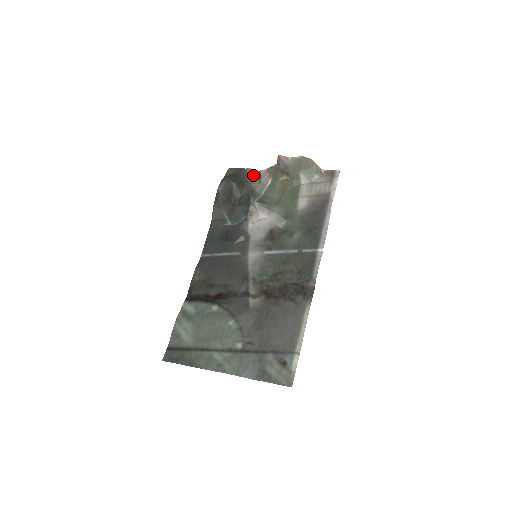
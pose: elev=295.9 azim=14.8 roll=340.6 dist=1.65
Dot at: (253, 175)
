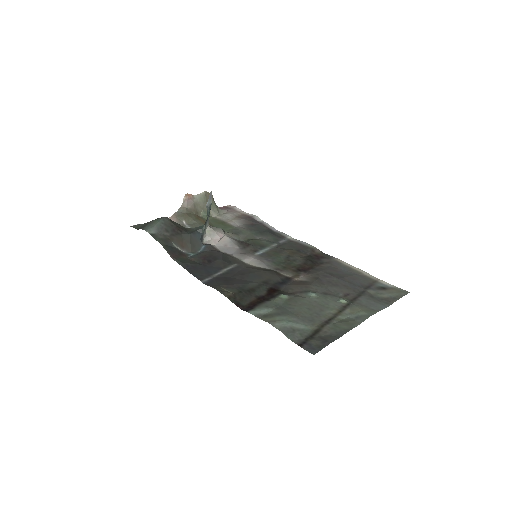
Dot at: occluded
